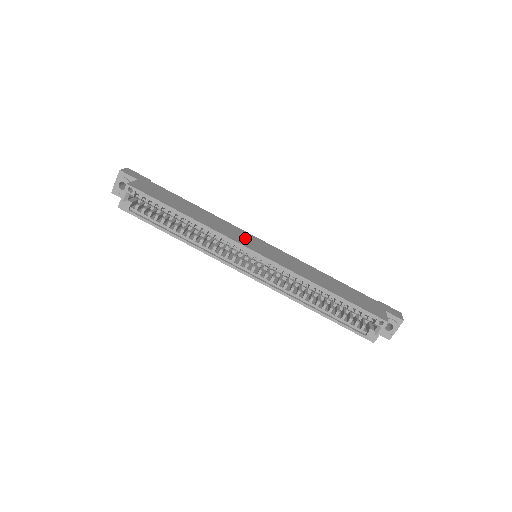
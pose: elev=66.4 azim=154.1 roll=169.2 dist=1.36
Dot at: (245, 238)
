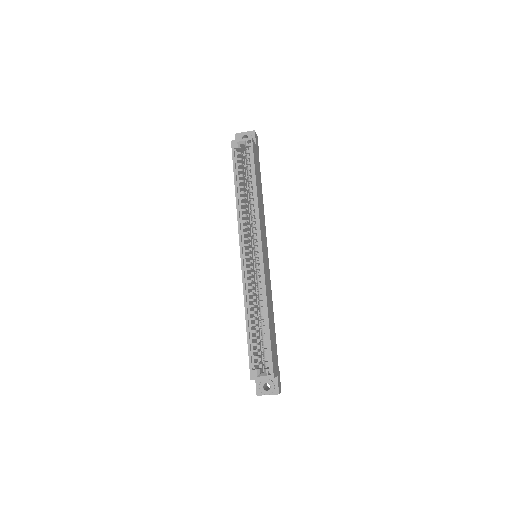
Dot at: (264, 240)
